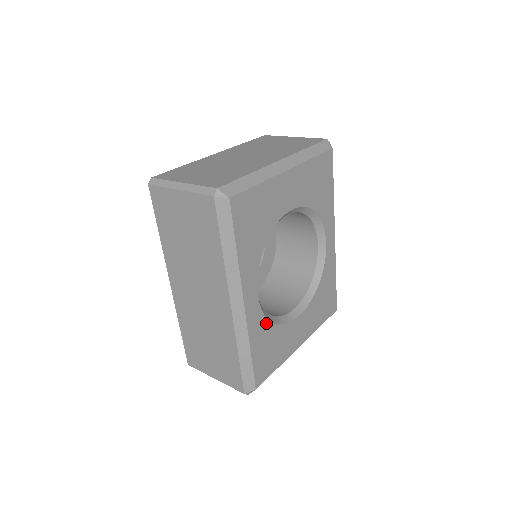
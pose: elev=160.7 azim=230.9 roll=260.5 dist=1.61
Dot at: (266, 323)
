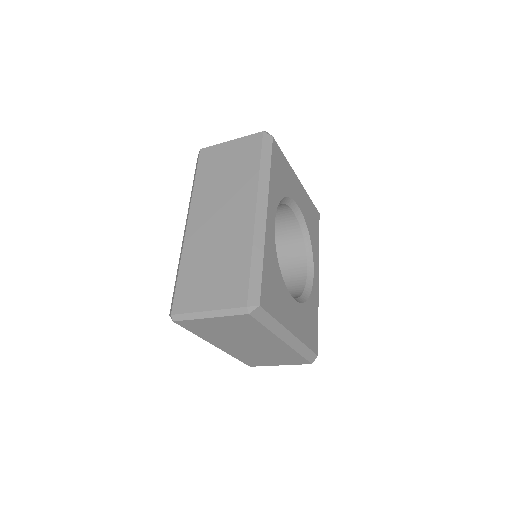
Dot at: (275, 257)
